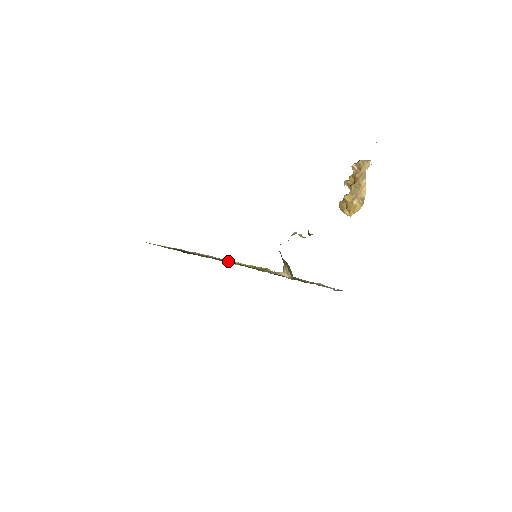
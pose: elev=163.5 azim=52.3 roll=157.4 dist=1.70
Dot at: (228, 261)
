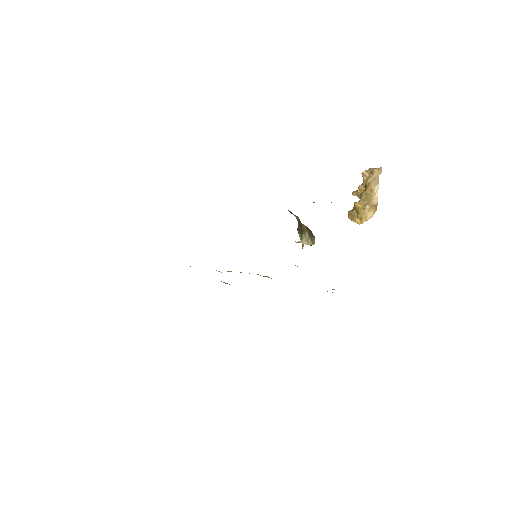
Dot at: (218, 271)
